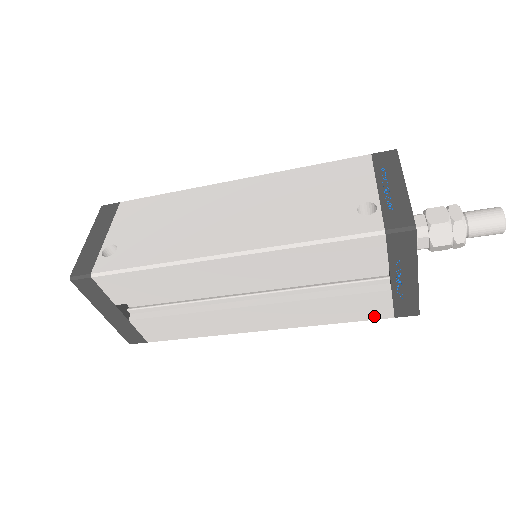
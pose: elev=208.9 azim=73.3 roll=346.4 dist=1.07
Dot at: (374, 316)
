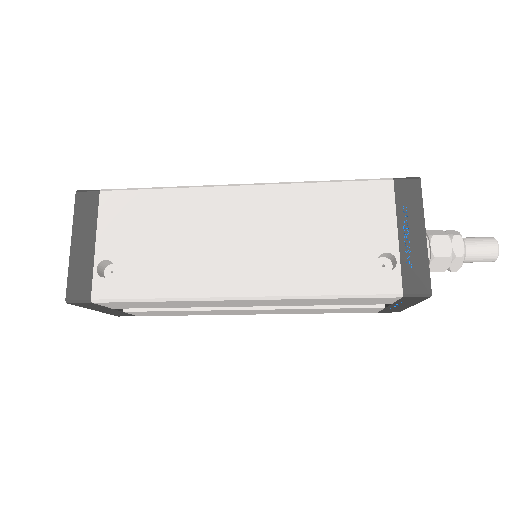
Dot at: (361, 312)
